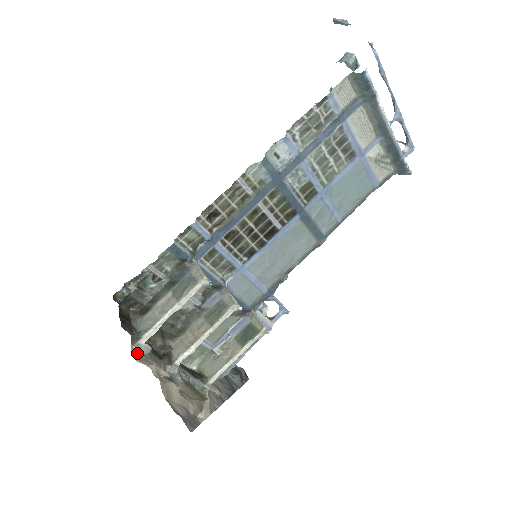
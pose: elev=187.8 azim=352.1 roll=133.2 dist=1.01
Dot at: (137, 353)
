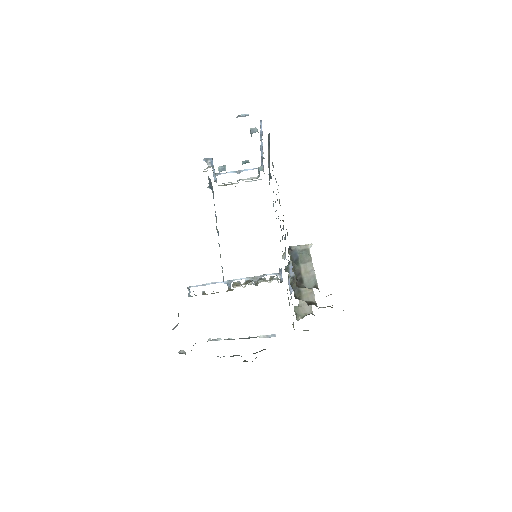
Dot at: occluded
